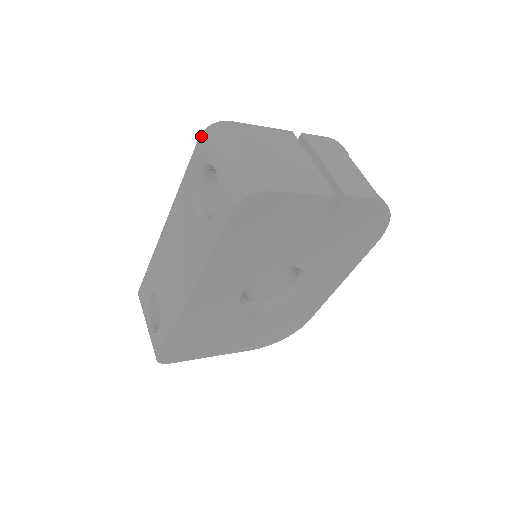
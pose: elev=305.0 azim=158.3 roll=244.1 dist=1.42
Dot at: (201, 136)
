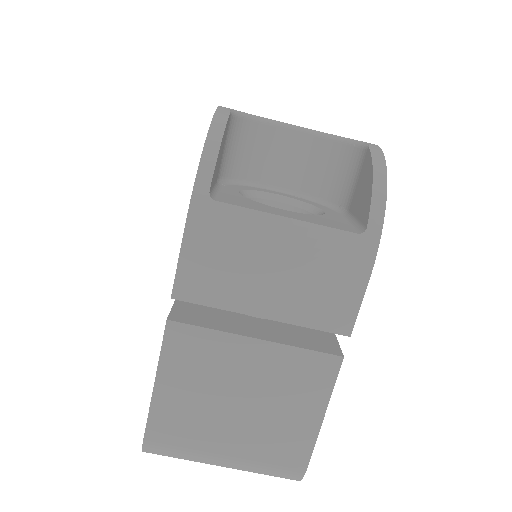
Dot at: occluded
